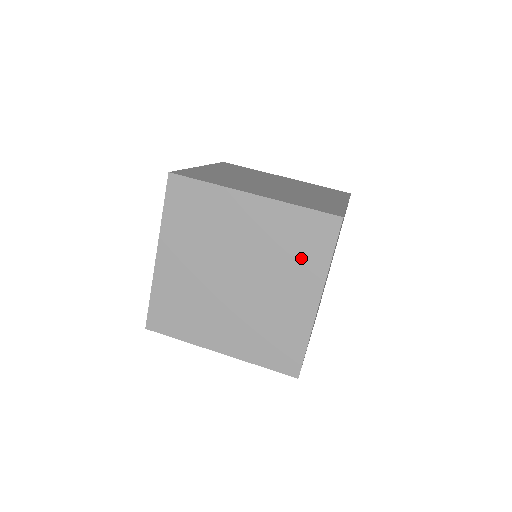
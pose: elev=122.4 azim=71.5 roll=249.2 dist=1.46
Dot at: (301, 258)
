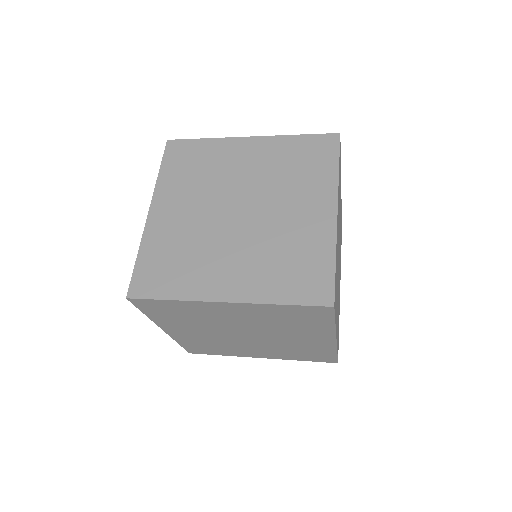
Dot at: (307, 175)
